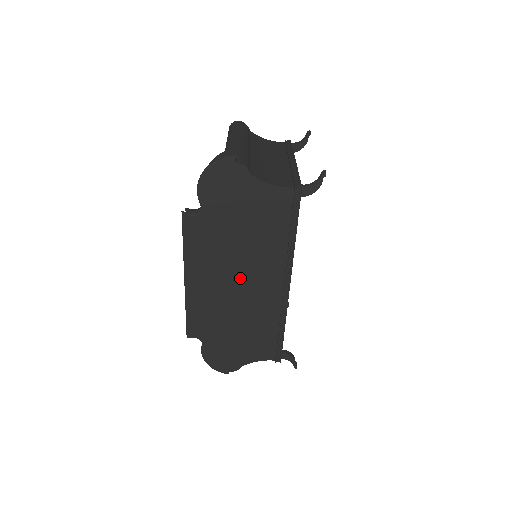
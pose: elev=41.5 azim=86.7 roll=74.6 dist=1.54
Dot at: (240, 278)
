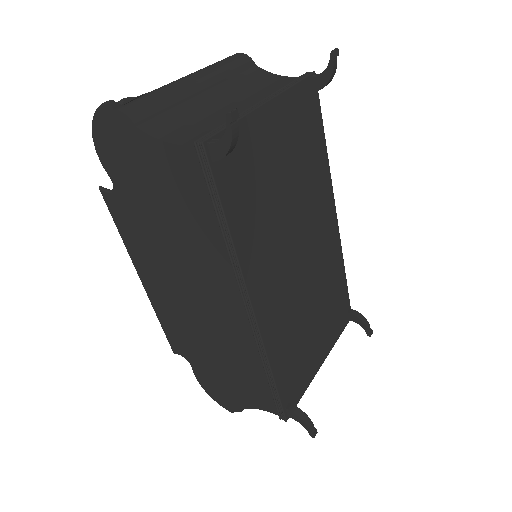
Dot at: (191, 286)
